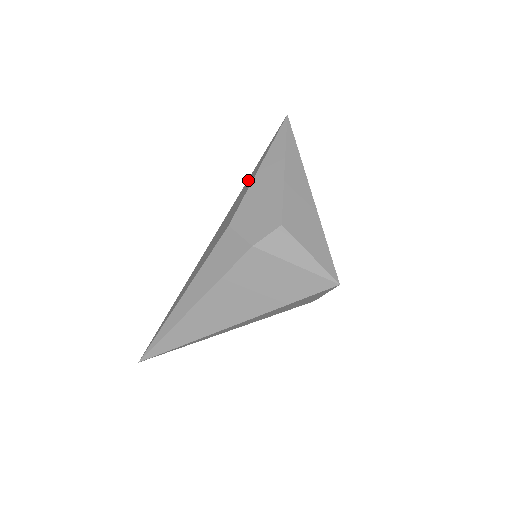
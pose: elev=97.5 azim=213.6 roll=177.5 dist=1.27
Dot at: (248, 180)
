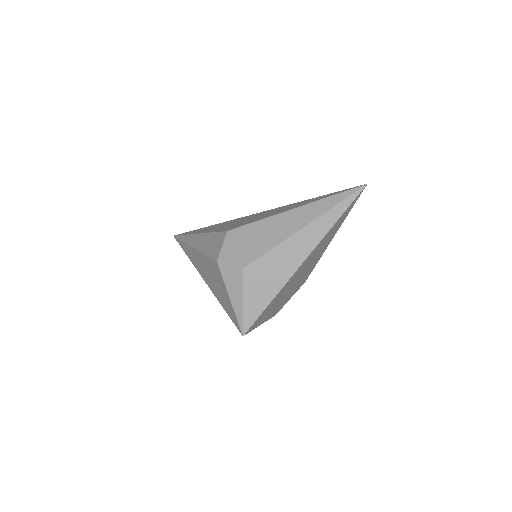
Dot at: (295, 203)
